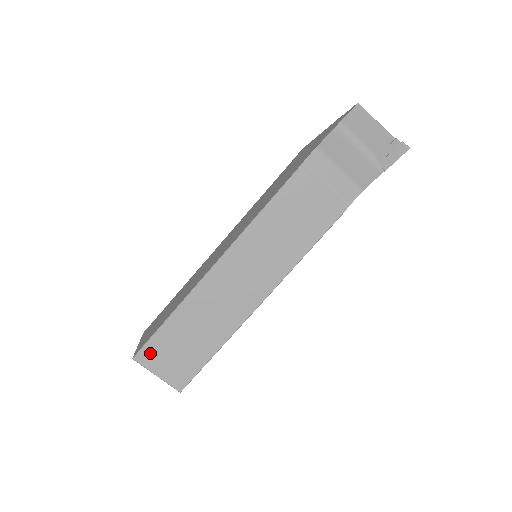
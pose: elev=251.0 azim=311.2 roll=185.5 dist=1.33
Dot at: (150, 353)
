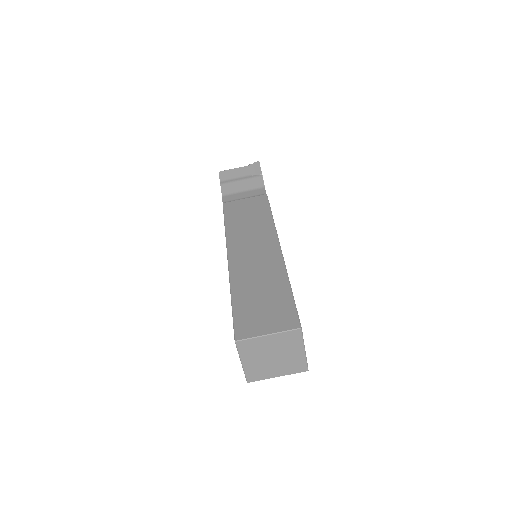
Dot at: (244, 326)
